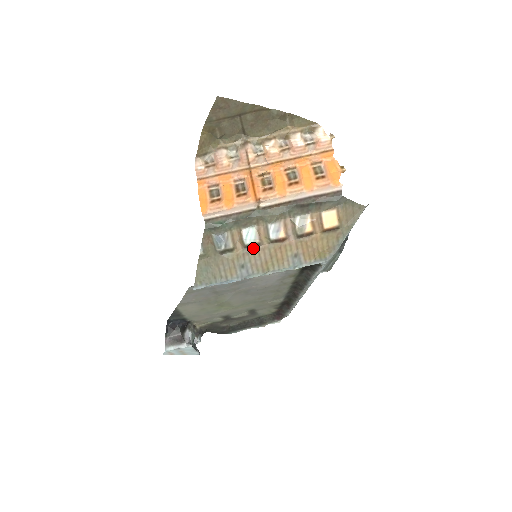
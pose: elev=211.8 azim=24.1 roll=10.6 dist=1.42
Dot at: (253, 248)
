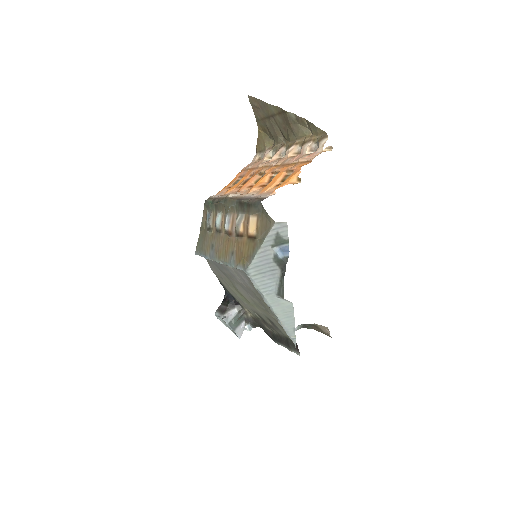
Dot at: (219, 233)
